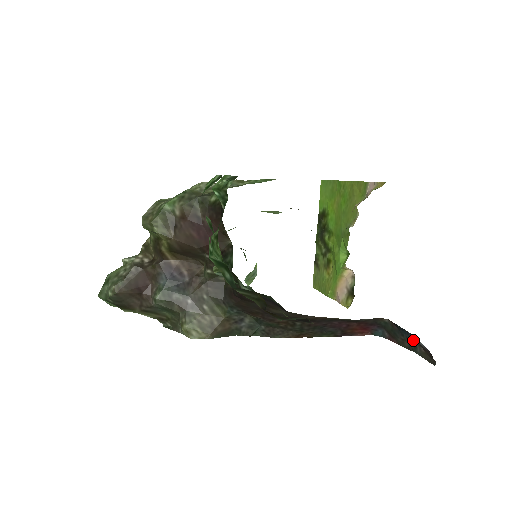
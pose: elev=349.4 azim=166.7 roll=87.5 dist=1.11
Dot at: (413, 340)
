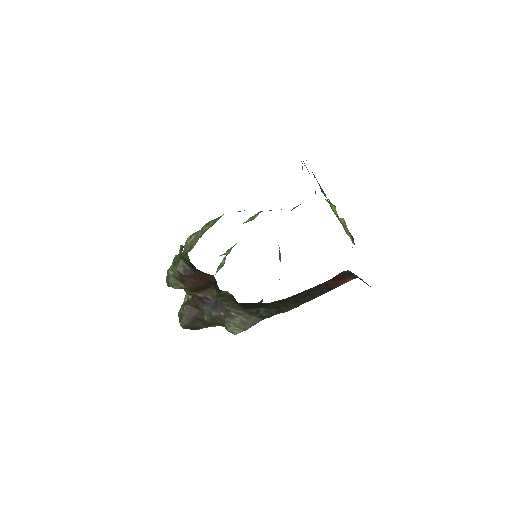
Dot at: occluded
